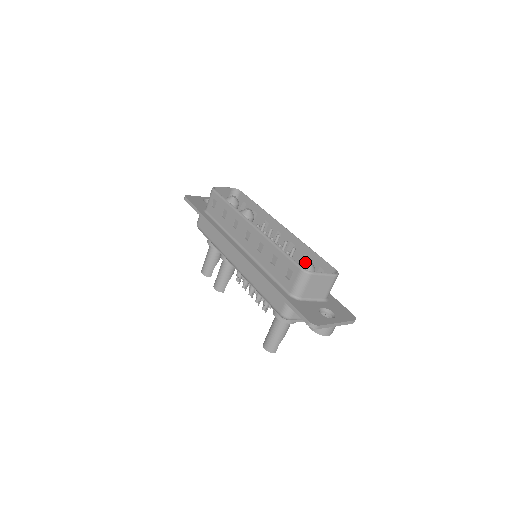
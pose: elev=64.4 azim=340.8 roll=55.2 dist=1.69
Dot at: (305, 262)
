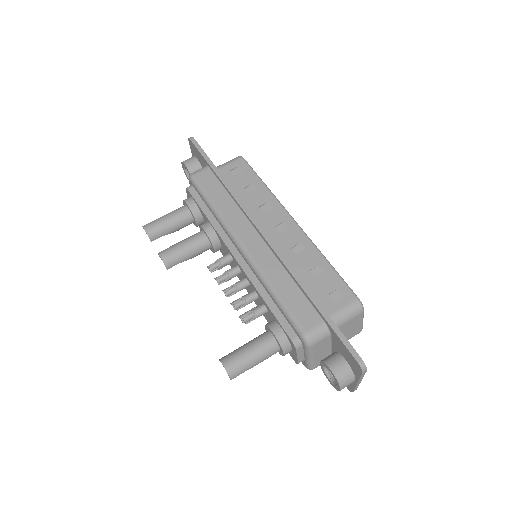
Dot at: occluded
